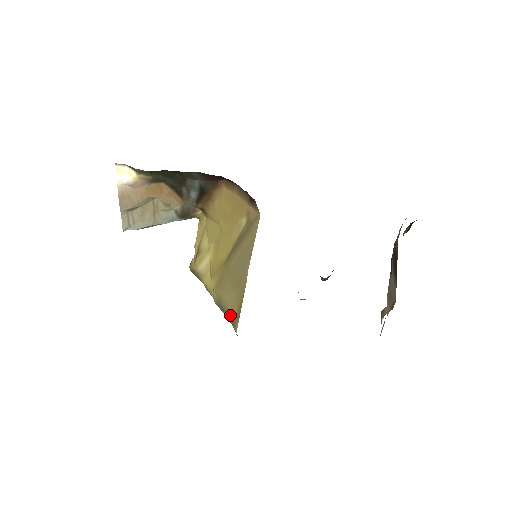
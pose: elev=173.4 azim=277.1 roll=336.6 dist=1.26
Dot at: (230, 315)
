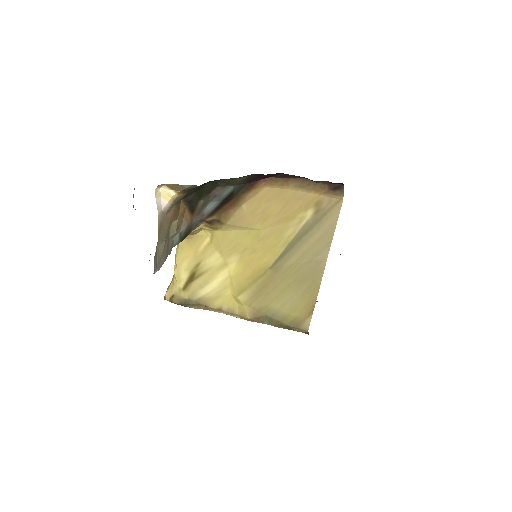
Dot at: (288, 318)
